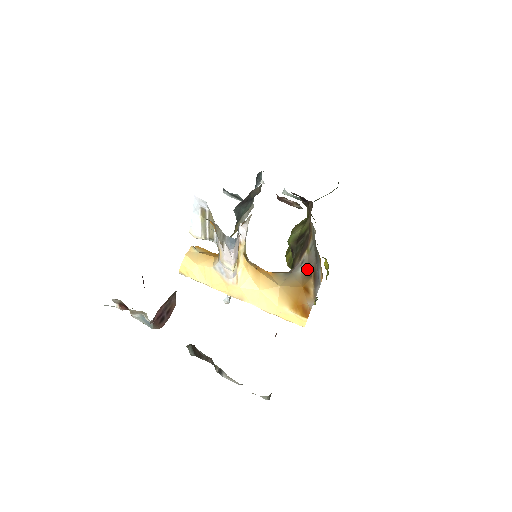
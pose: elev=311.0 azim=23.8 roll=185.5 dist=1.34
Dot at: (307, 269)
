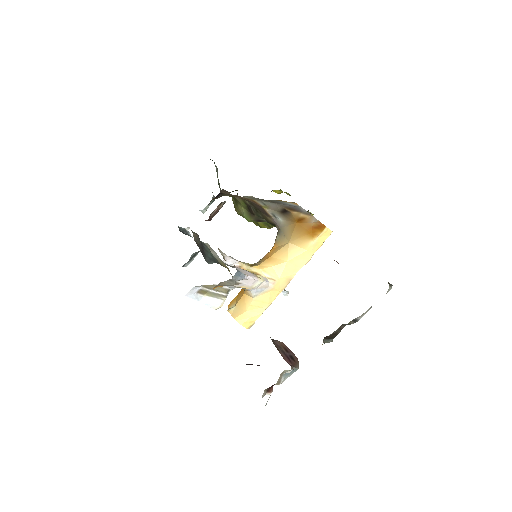
Dot at: (282, 214)
